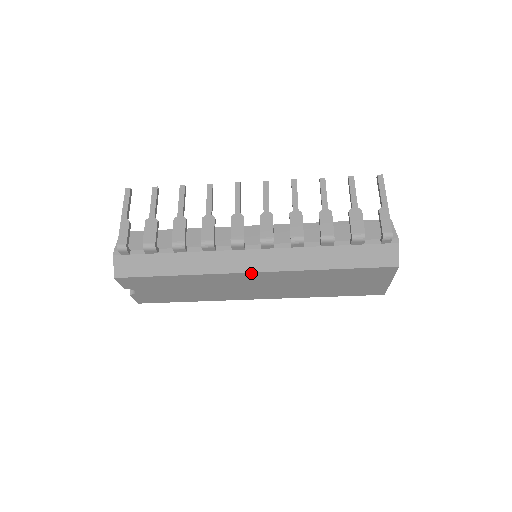
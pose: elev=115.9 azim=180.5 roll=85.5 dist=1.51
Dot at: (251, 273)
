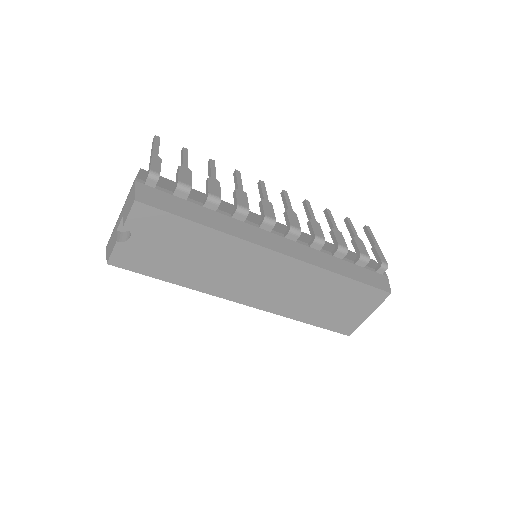
Dot at: (276, 253)
